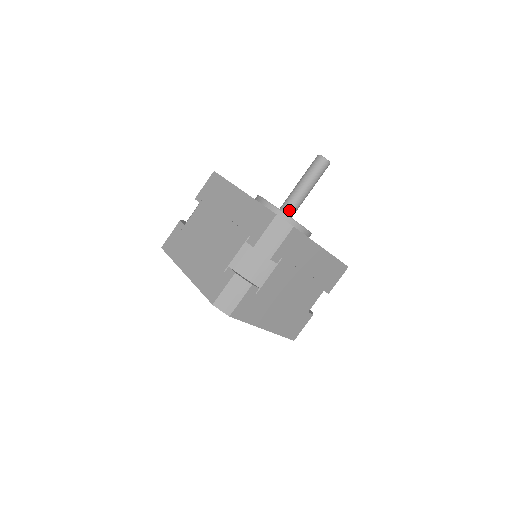
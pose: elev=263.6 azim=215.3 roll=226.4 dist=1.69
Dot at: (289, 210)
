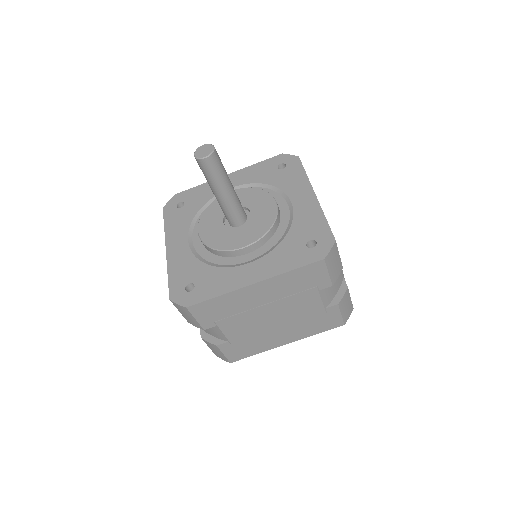
Dot at: (242, 214)
